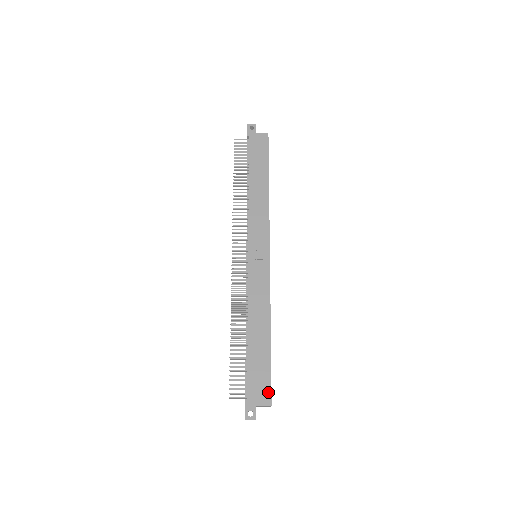
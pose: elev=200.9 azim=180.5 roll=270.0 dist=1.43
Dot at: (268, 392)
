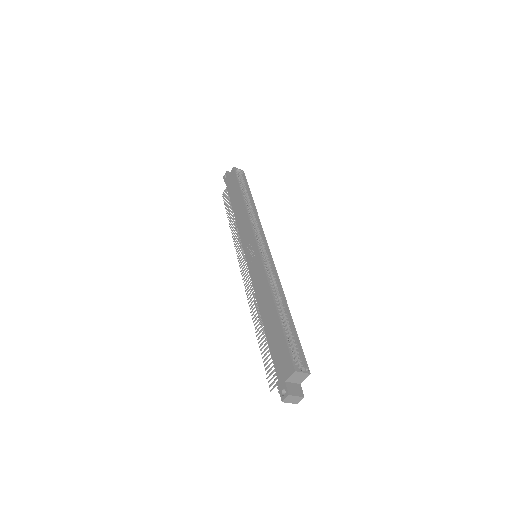
Dot at: (289, 360)
